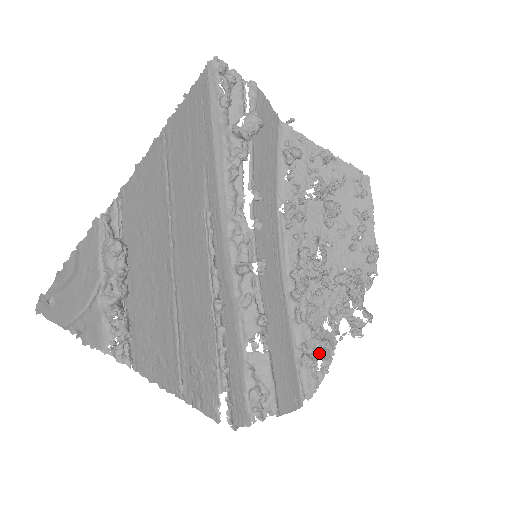
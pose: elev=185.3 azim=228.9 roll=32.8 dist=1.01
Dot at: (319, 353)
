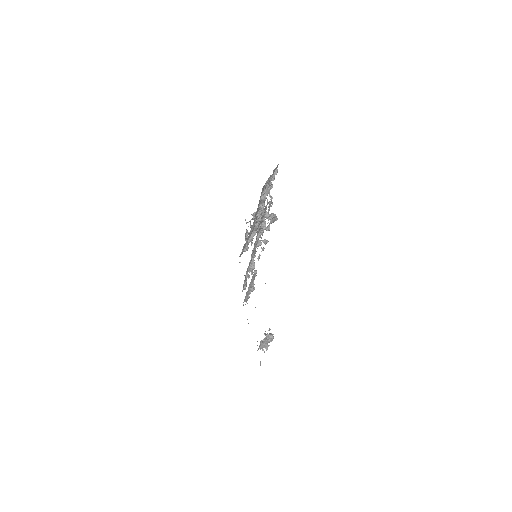
Dot at: occluded
